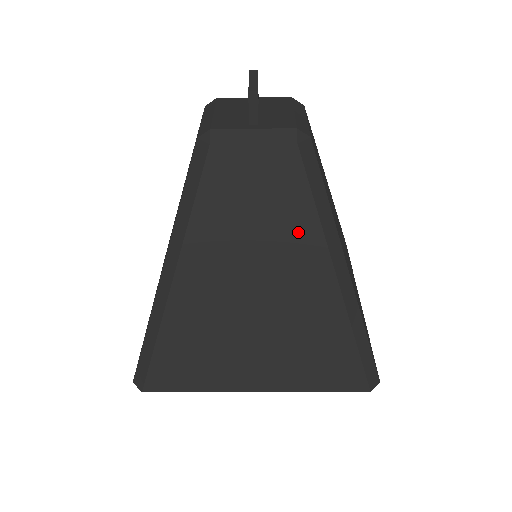
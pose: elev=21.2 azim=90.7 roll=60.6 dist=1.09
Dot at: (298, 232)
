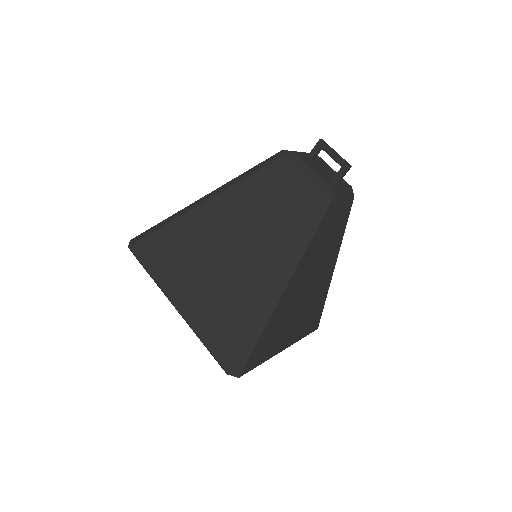
Dot at: (335, 246)
